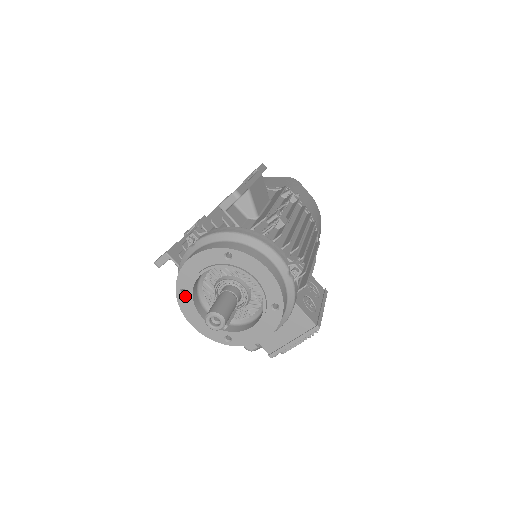
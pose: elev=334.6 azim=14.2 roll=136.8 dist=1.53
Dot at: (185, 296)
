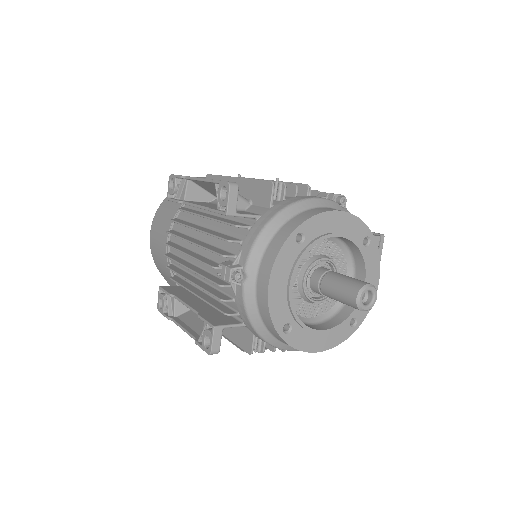
Dot at: (292, 330)
